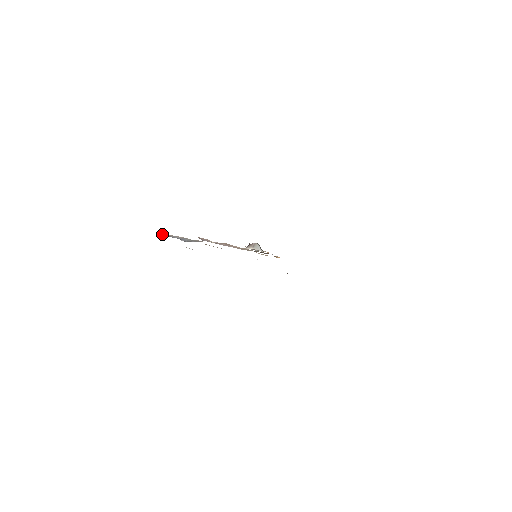
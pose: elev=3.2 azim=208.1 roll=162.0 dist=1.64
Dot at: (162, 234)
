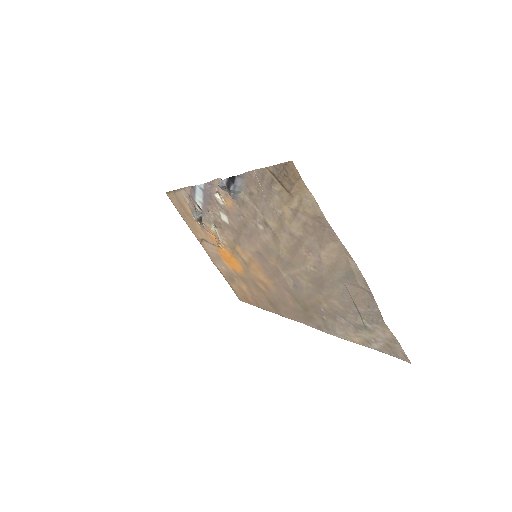
Dot at: (258, 178)
